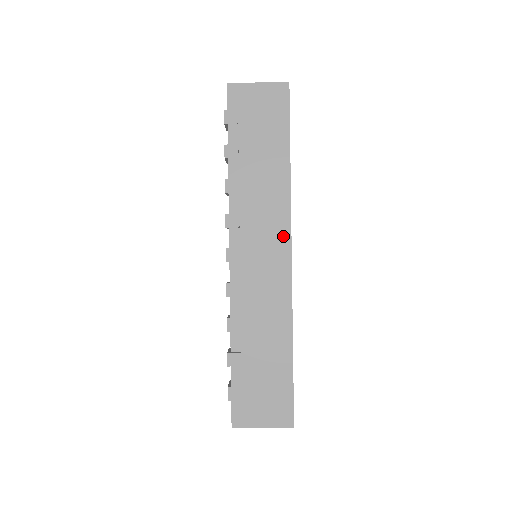
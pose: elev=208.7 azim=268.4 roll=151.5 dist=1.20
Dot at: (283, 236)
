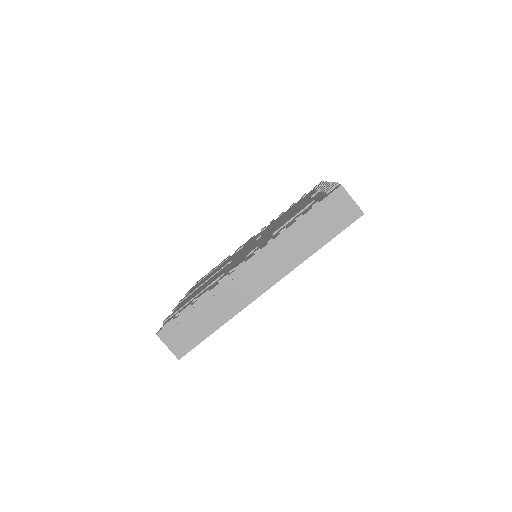
Dot at: occluded
